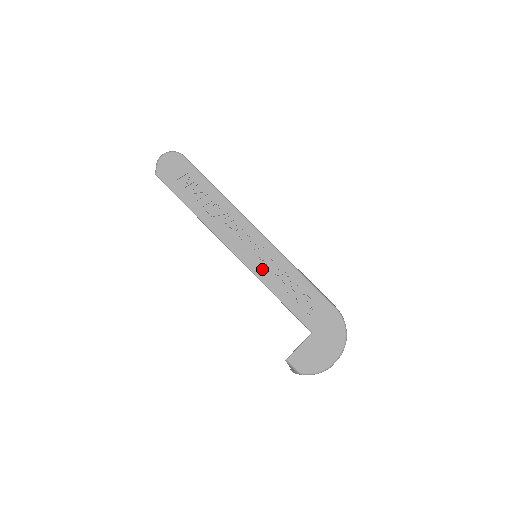
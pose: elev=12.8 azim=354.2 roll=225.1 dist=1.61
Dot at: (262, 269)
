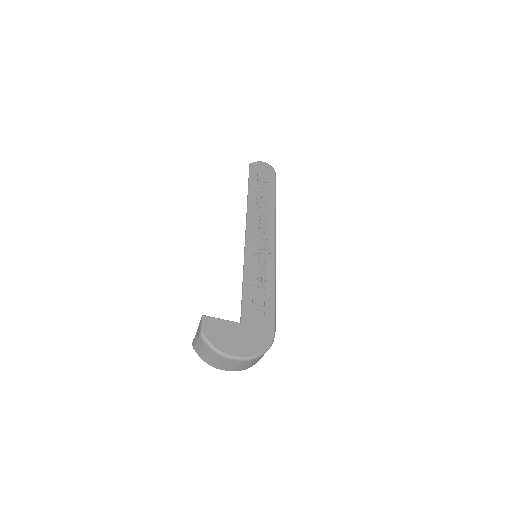
Dot at: (253, 258)
